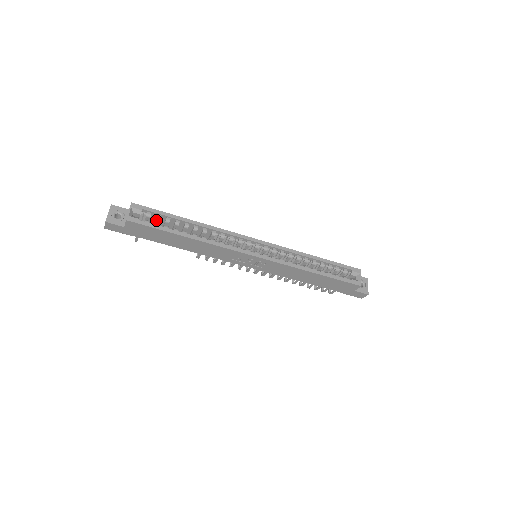
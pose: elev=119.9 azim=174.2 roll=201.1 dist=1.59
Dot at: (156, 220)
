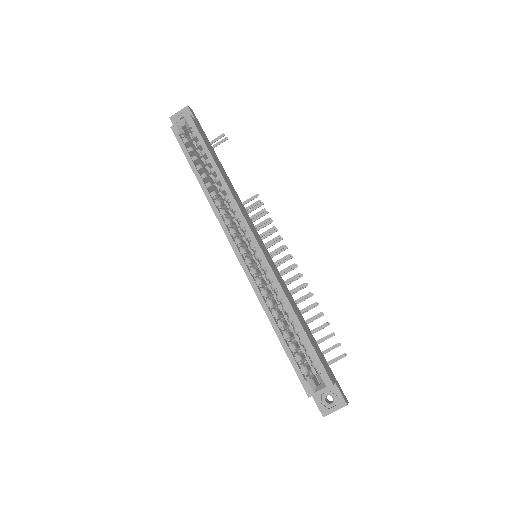
Dot at: (197, 145)
